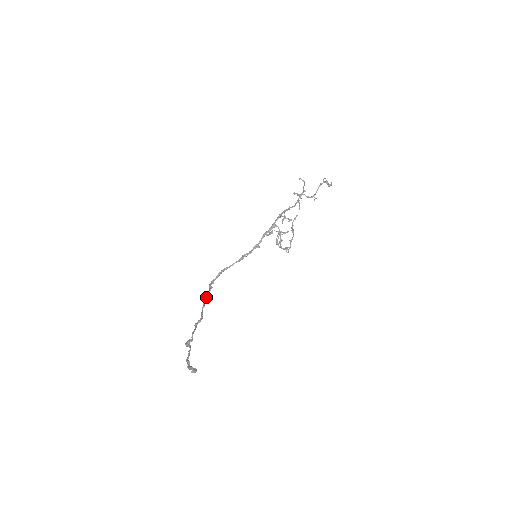
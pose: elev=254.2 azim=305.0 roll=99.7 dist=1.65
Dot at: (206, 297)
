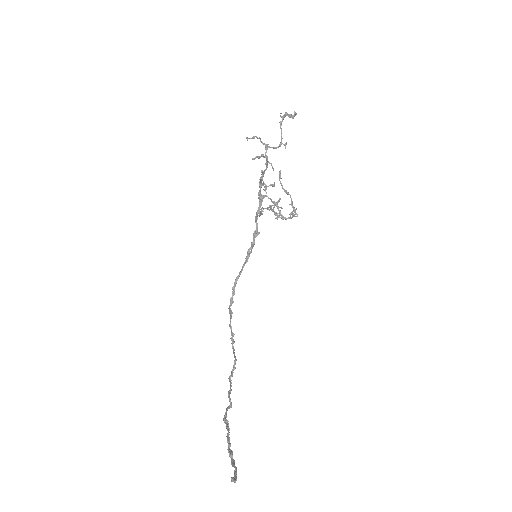
Dot at: occluded
